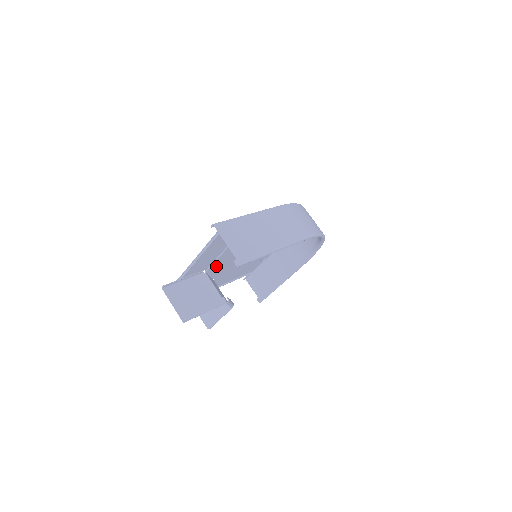
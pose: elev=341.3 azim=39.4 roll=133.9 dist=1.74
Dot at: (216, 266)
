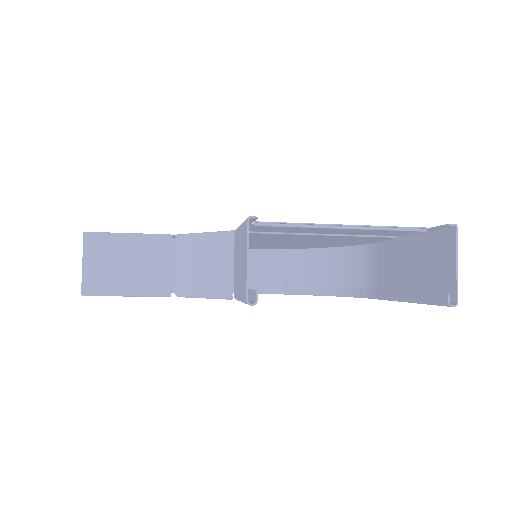
Dot at: occluded
